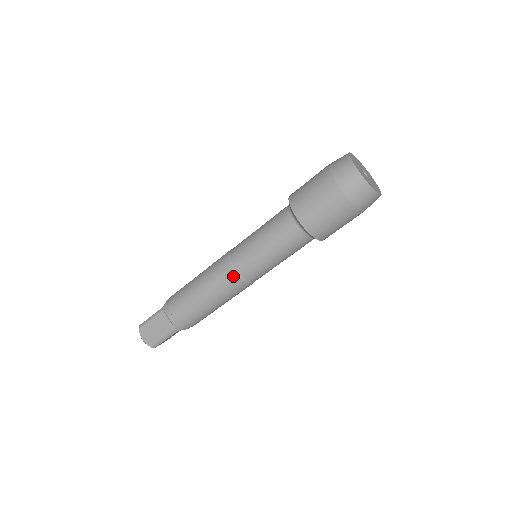
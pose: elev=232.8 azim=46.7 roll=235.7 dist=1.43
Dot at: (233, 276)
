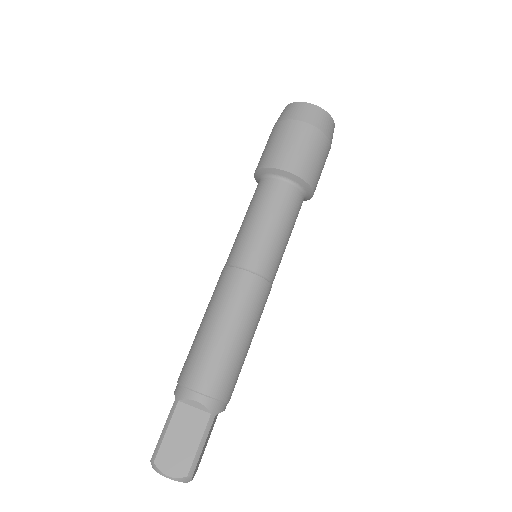
Dot at: (221, 273)
